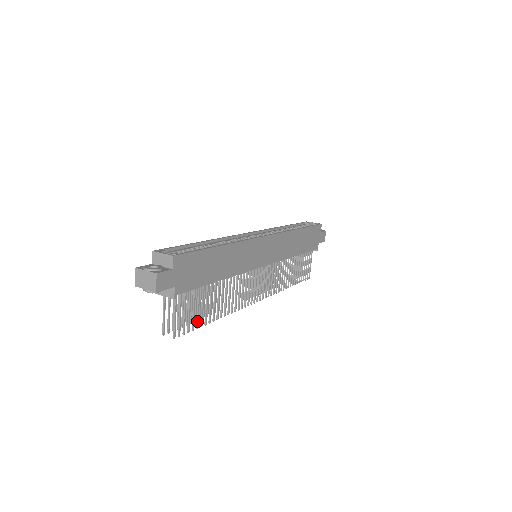
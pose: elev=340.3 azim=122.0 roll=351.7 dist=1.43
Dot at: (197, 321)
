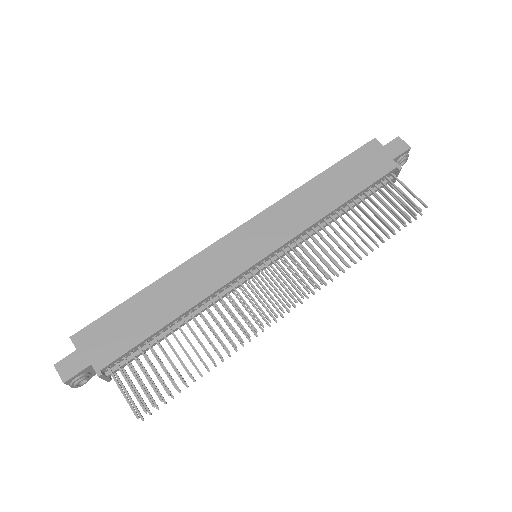
Dot at: occluded
